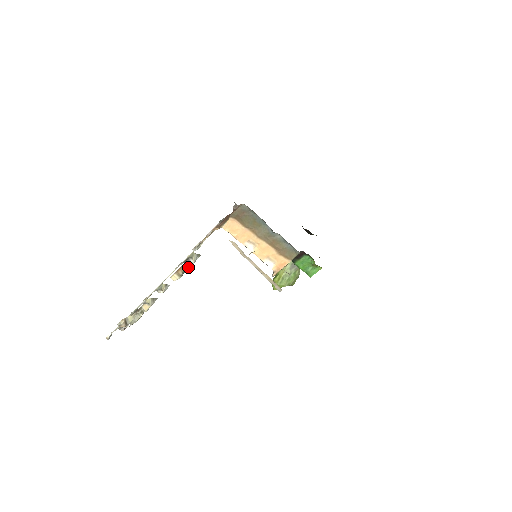
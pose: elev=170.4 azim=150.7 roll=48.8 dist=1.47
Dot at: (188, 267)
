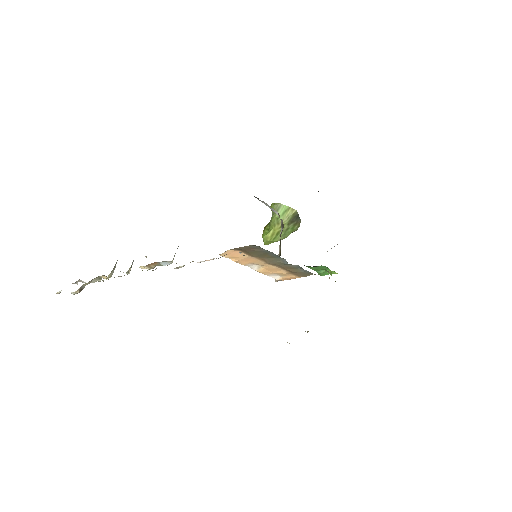
Dot at: (164, 265)
